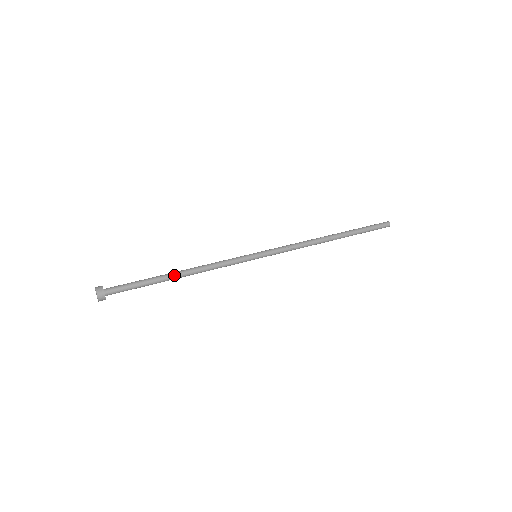
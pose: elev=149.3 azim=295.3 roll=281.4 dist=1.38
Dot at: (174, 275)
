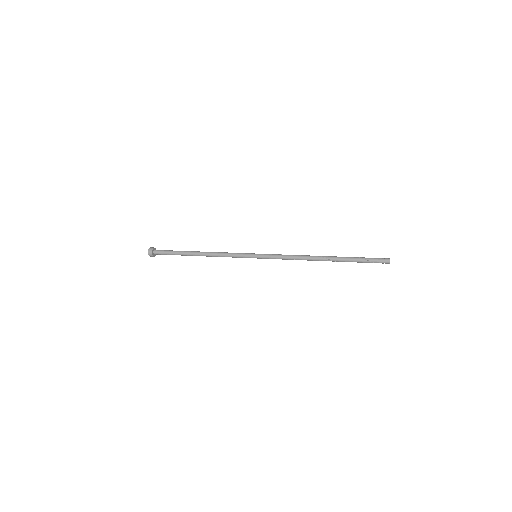
Dot at: (196, 251)
